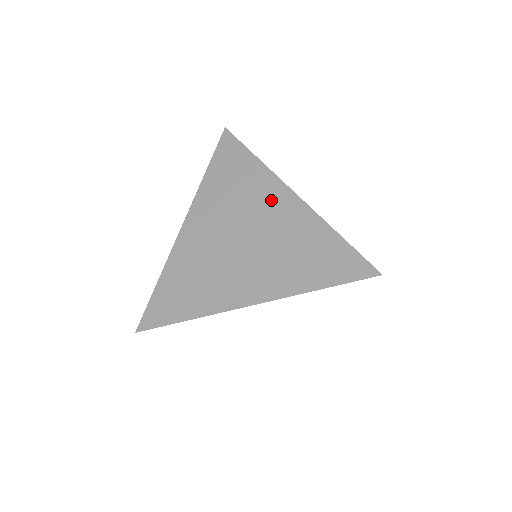
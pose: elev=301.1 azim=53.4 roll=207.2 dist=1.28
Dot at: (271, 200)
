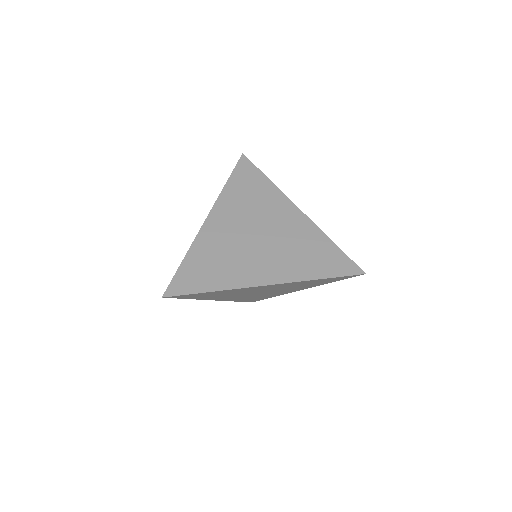
Dot at: (282, 212)
